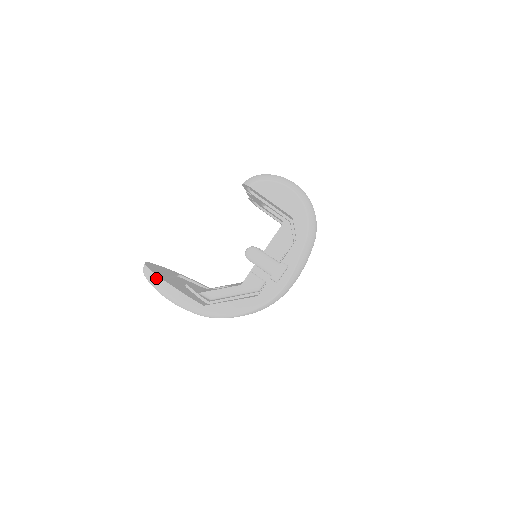
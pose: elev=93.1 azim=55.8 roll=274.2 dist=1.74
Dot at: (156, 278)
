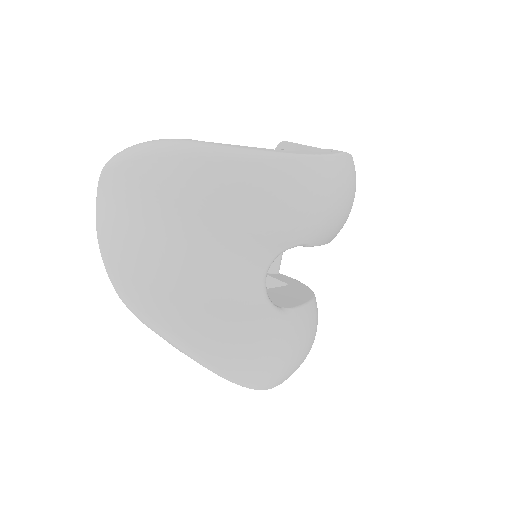
Dot at: occluded
